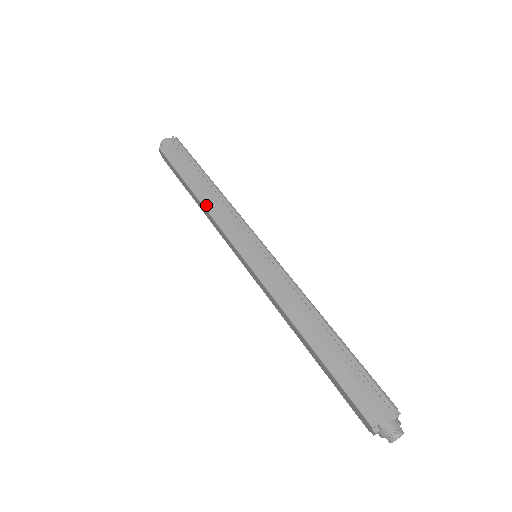
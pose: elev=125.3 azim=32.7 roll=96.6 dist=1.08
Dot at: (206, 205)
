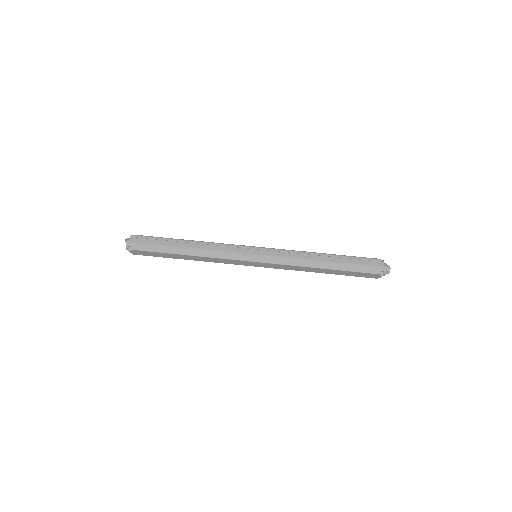
Dot at: (203, 255)
